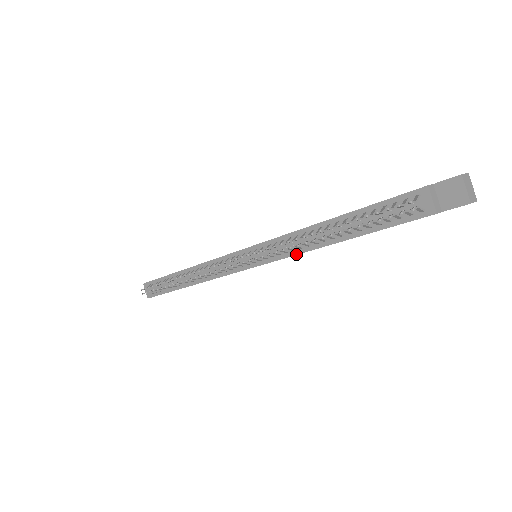
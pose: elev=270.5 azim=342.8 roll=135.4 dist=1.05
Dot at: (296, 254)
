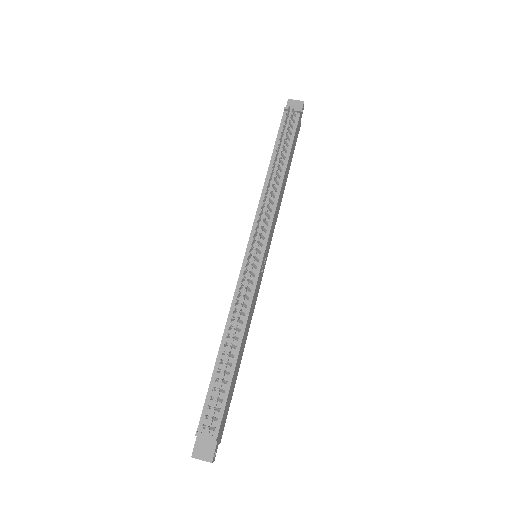
Dot at: (276, 204)
